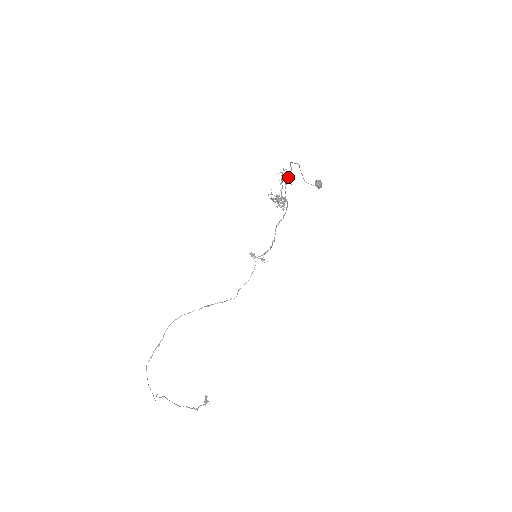
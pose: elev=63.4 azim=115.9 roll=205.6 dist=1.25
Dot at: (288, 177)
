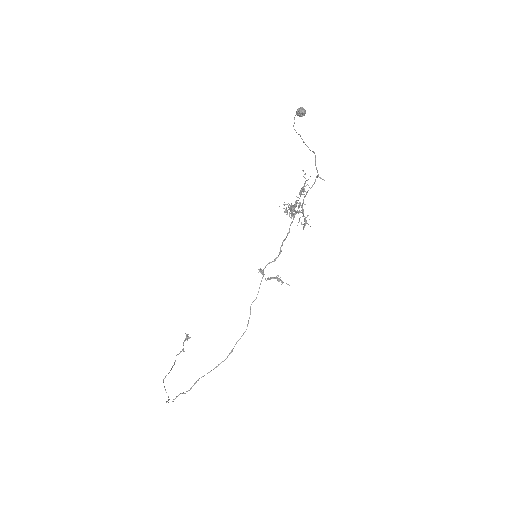
Dot at: (310, 188)
